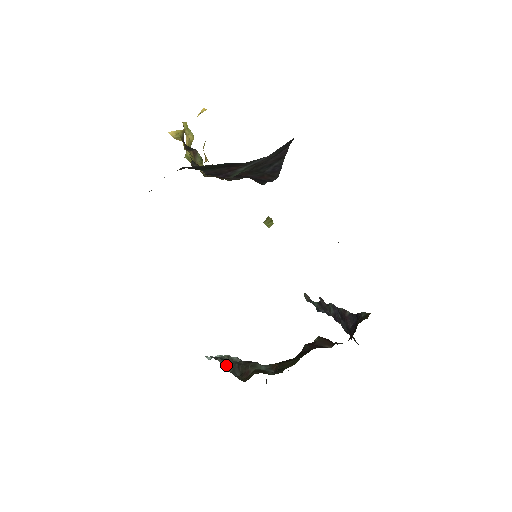
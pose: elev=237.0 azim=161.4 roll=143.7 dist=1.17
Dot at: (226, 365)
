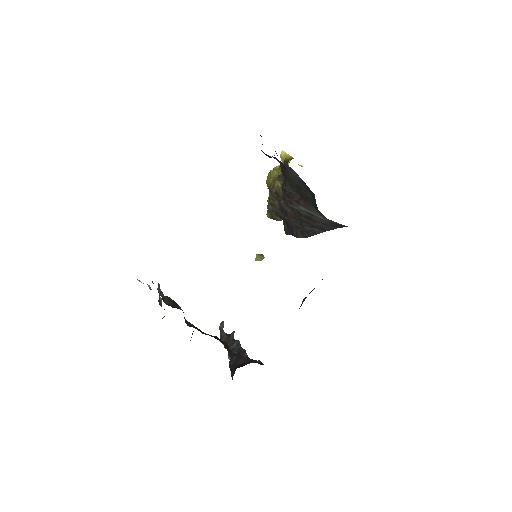
Dot at: (160, 291)
